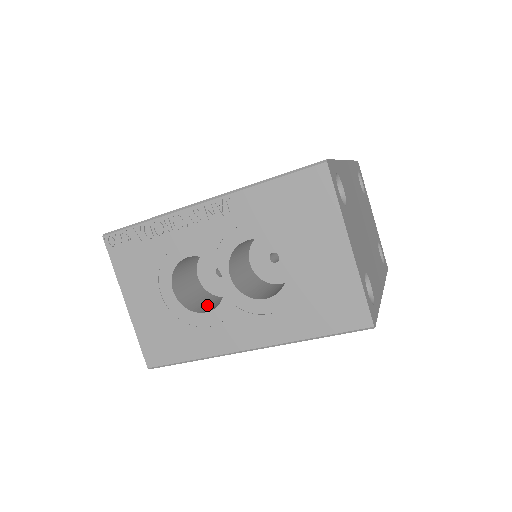
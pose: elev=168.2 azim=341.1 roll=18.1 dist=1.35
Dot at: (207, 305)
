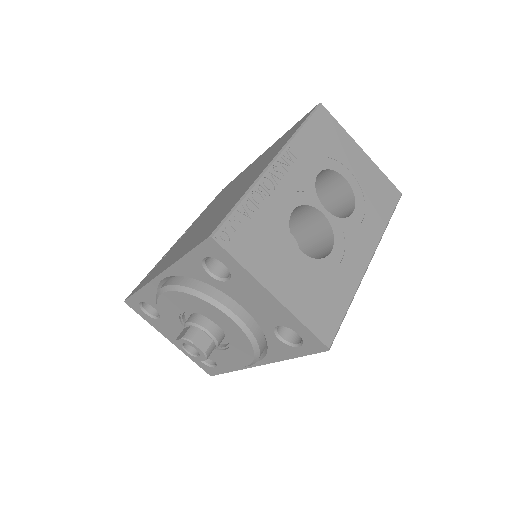
Dot at: occluded
